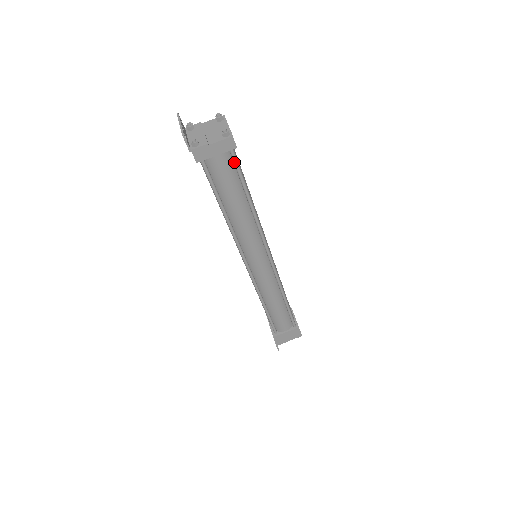
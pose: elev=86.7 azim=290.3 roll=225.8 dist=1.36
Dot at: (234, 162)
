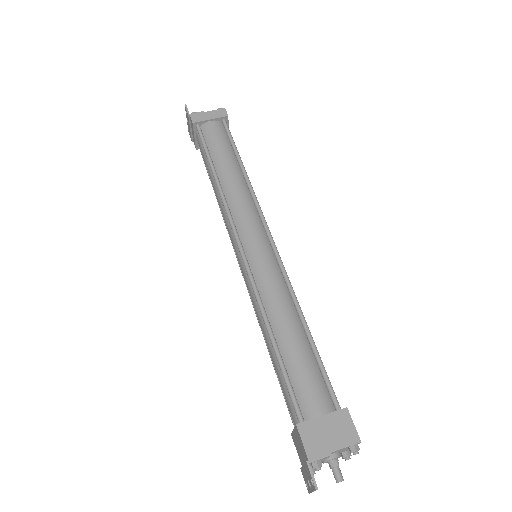
Dot at: (226, 130)
